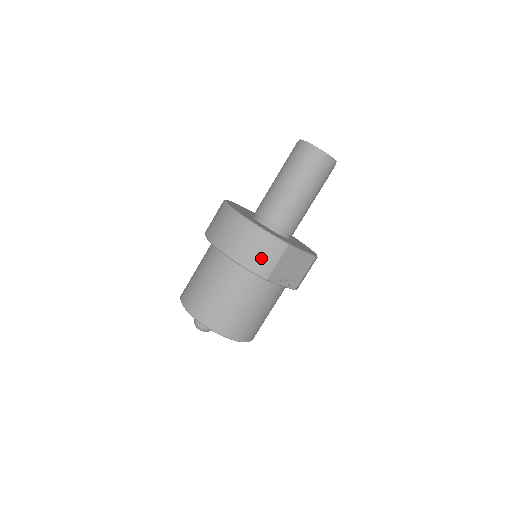
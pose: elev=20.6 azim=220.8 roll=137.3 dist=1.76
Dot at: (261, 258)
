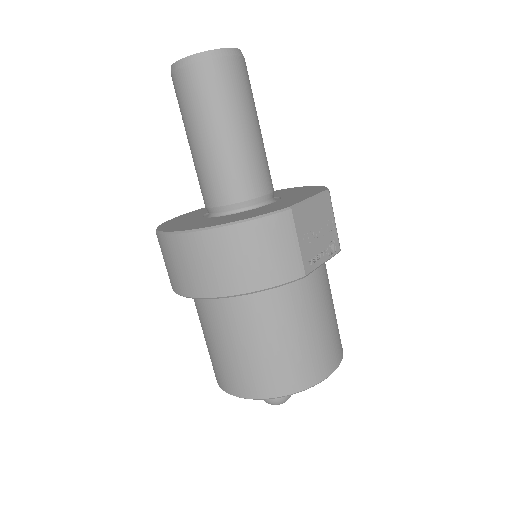
Dot at: (274, 258)
